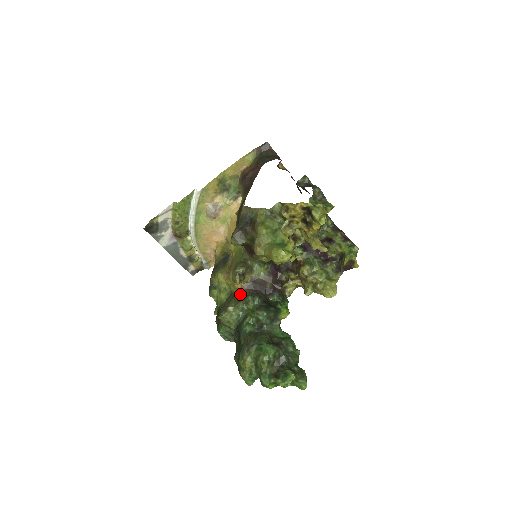
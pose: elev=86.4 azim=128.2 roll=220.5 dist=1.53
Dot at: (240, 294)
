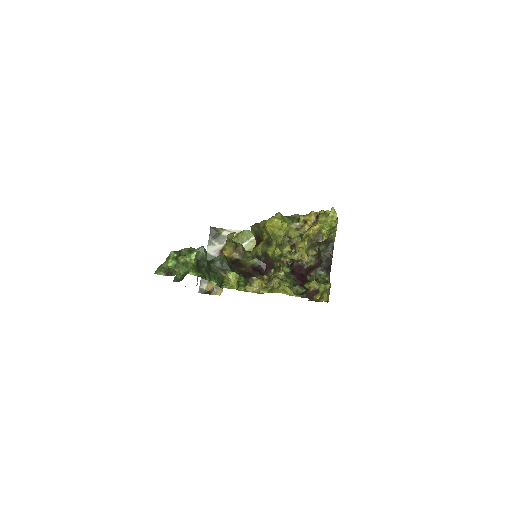
Dot at: occluded
